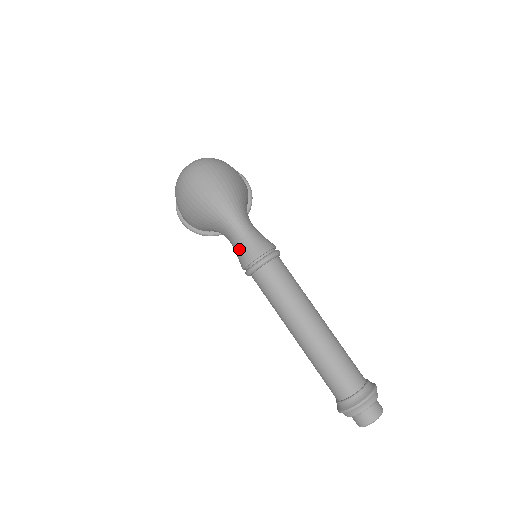
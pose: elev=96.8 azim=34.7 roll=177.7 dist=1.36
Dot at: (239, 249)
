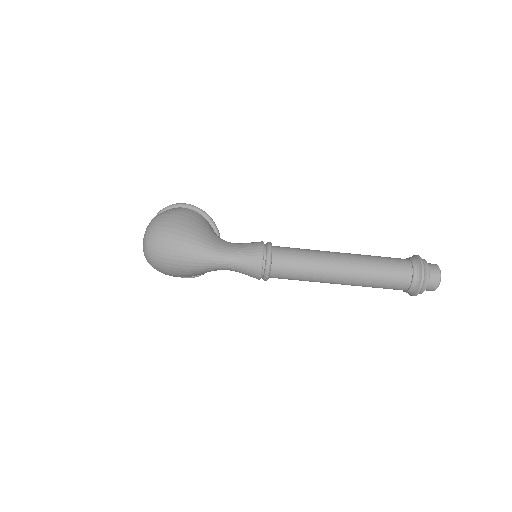
Dot at: (243, 273)
